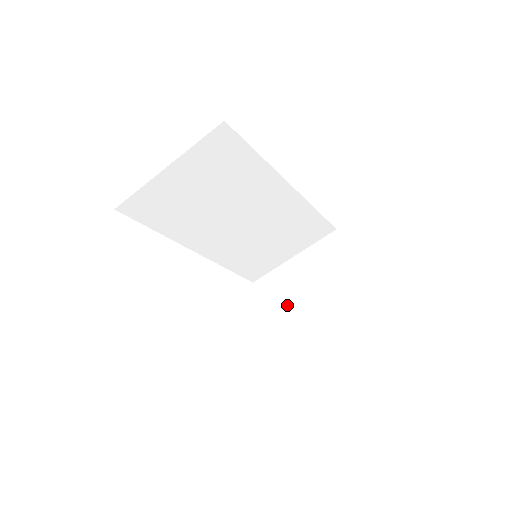
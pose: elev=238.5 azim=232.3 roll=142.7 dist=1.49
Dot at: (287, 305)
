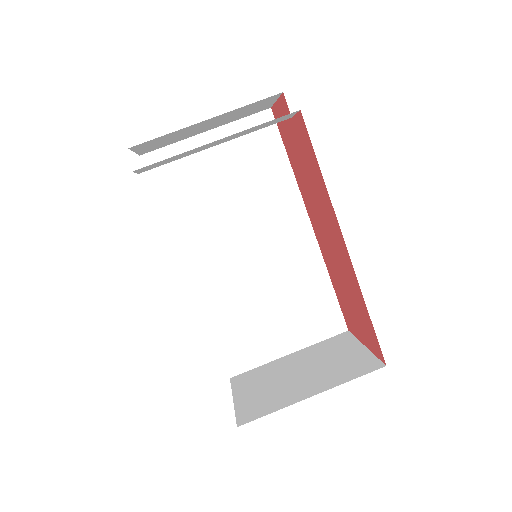
Dot at: (268, 388)
